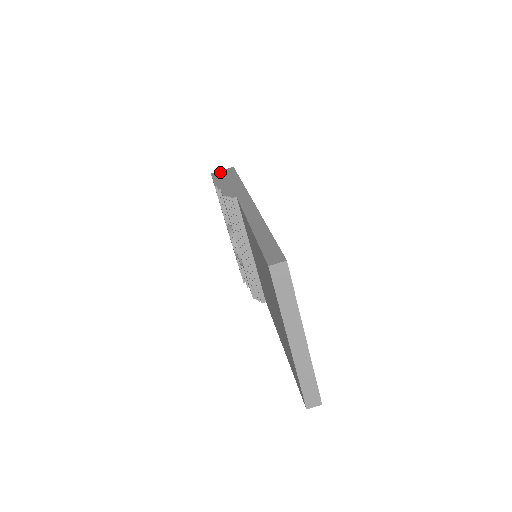
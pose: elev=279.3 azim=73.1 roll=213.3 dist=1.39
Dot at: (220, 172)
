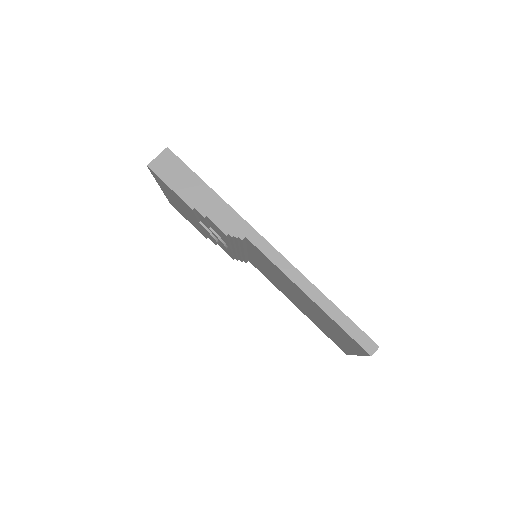
Dot at: (161, 164)
